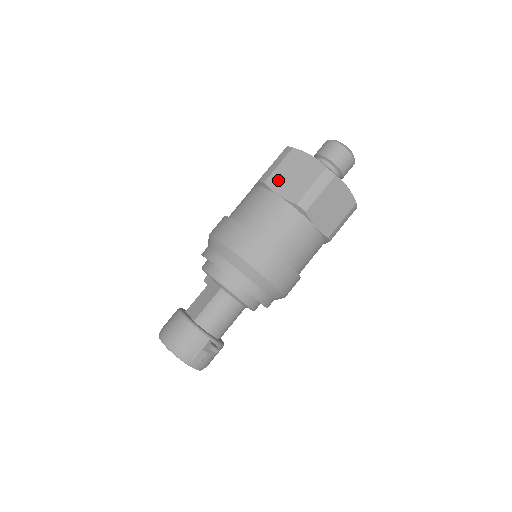
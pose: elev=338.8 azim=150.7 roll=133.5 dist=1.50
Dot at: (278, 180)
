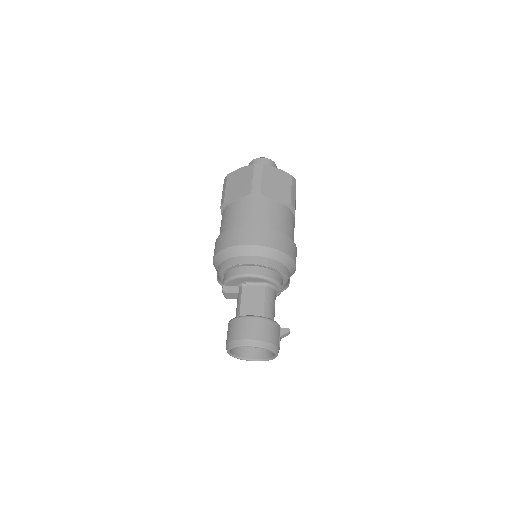
Dot at: (269, 189)
